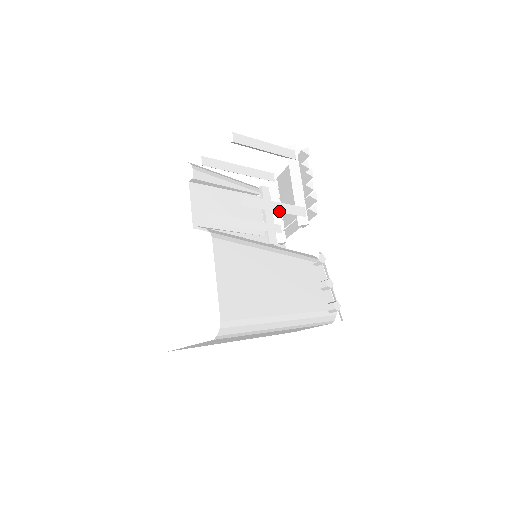
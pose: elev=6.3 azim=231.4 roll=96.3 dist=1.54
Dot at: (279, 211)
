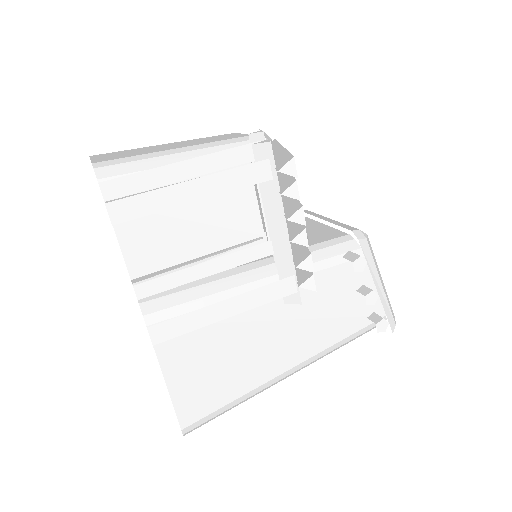
Dot at: (235, 312)
